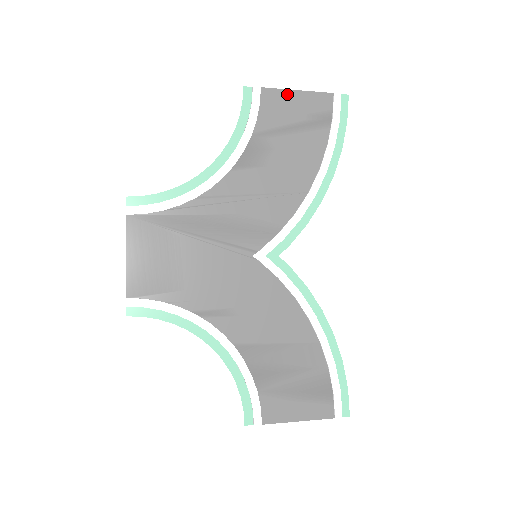
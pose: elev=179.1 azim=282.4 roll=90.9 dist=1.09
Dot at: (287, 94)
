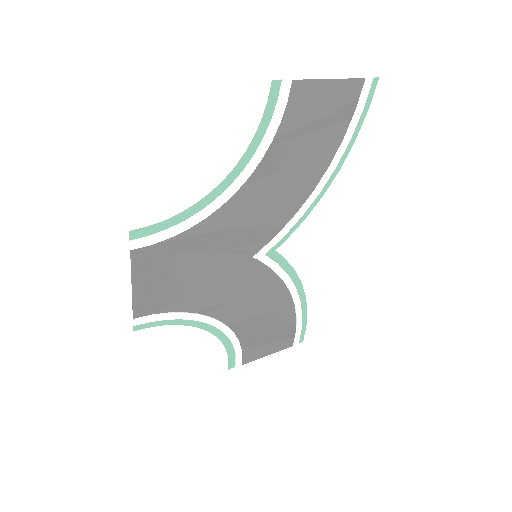
Dot at: (318, 85)
